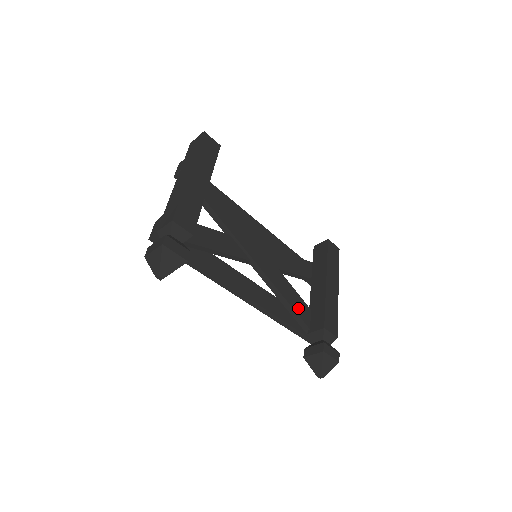
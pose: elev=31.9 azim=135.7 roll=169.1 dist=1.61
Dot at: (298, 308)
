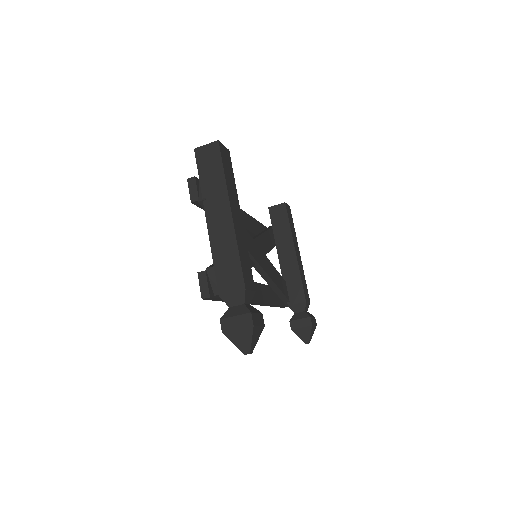
Dot at: (282, 287)
